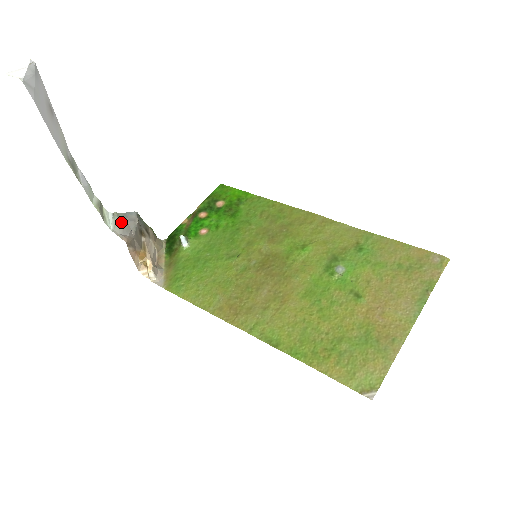
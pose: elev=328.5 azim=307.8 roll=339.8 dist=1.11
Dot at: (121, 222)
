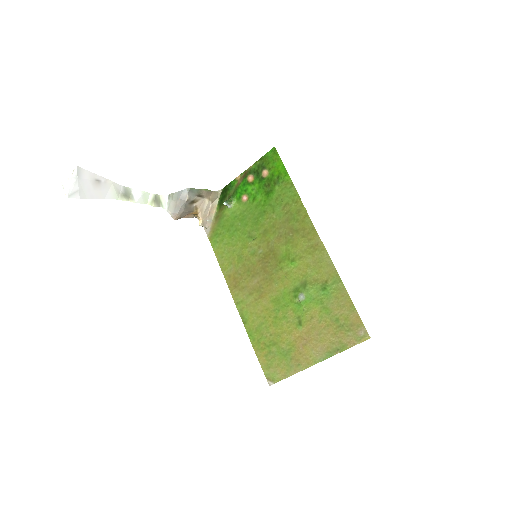
Dot at: (174, 202)
